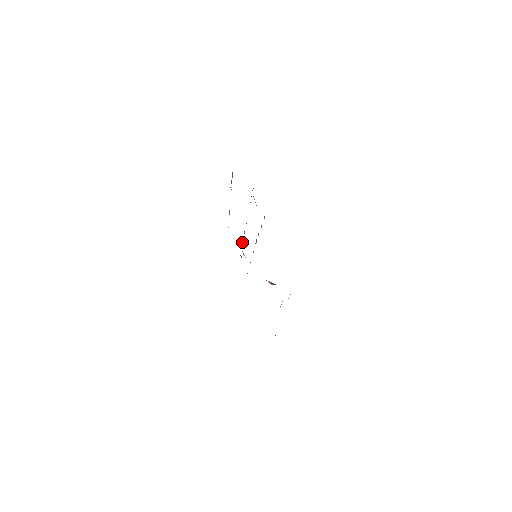
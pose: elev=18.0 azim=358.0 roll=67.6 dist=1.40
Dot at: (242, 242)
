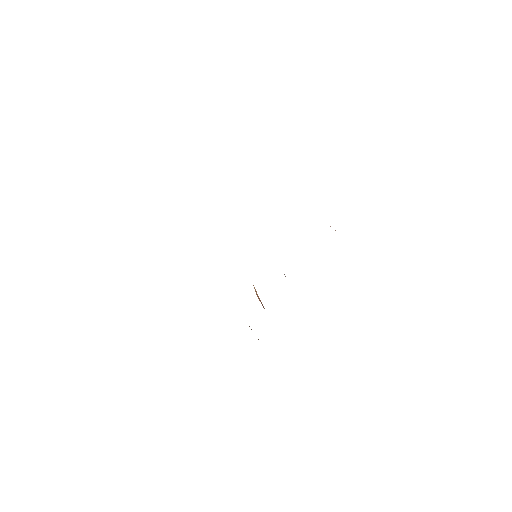
Dot at: occluded
